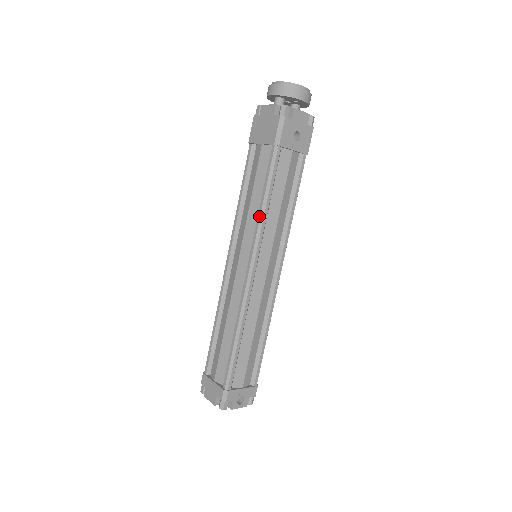
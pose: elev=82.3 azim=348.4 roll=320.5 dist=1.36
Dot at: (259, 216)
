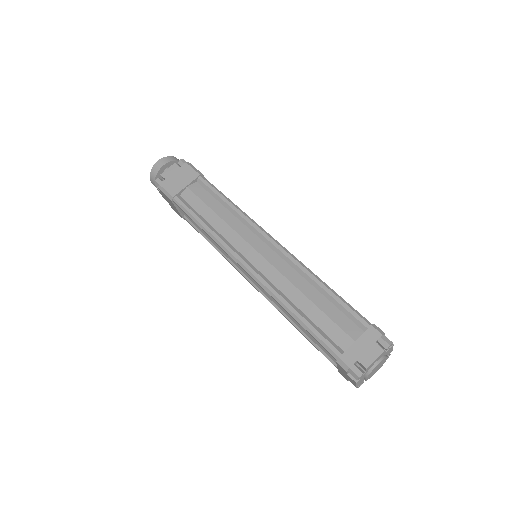
Dot at: (238, 210)
